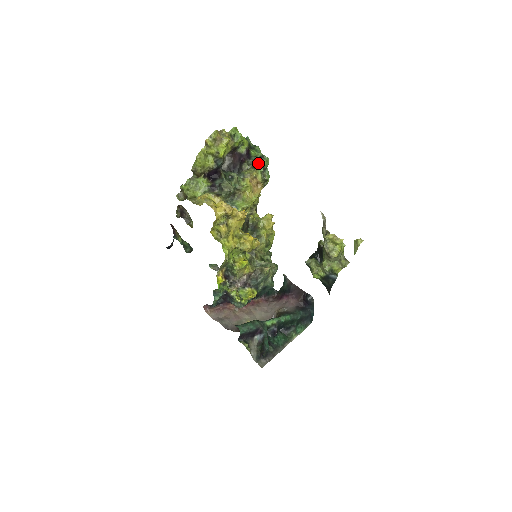
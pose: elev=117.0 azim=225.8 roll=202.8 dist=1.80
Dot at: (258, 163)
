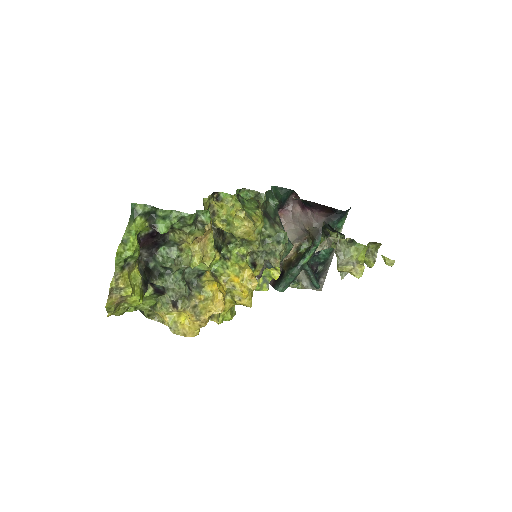
Dot at: (181, 227)
